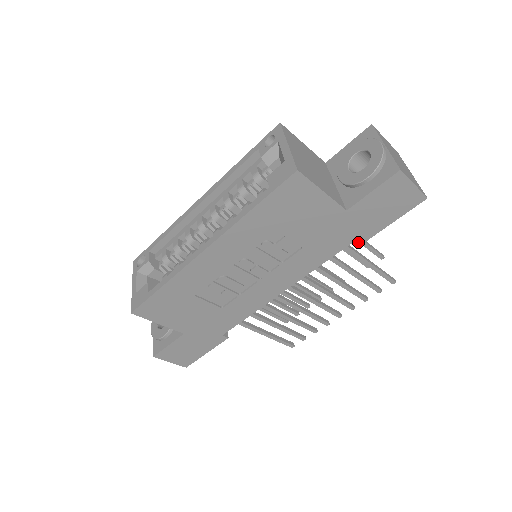
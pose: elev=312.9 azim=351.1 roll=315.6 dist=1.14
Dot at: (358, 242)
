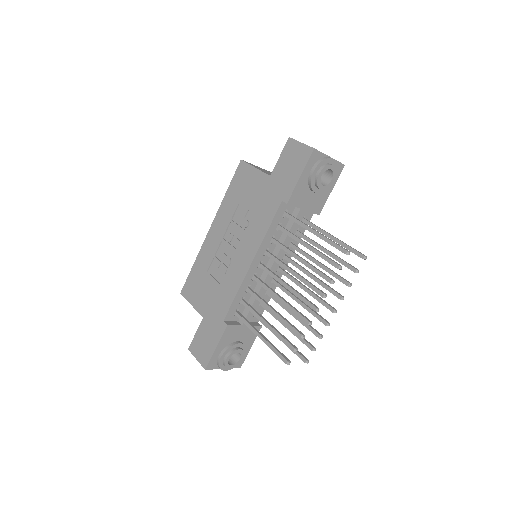
Dot at: (285, 200)
